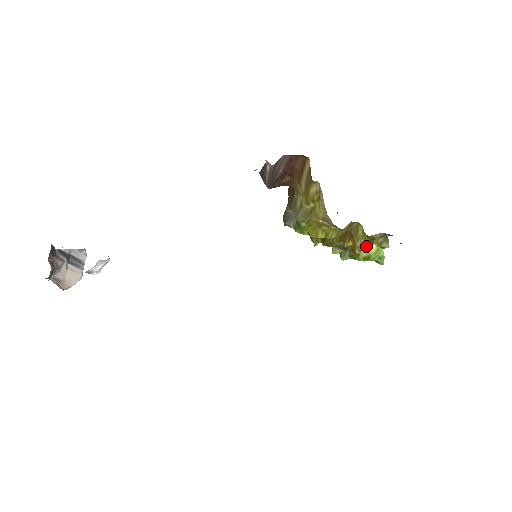
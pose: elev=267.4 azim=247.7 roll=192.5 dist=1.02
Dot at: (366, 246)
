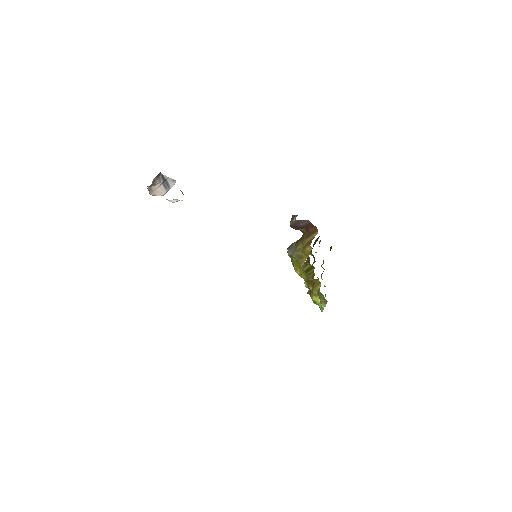
Dot at: (317, 296)
